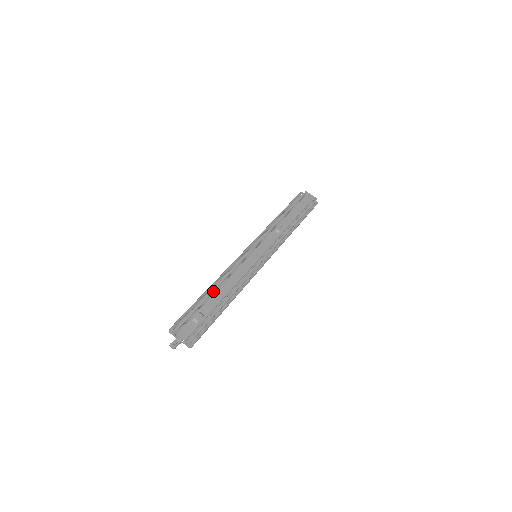
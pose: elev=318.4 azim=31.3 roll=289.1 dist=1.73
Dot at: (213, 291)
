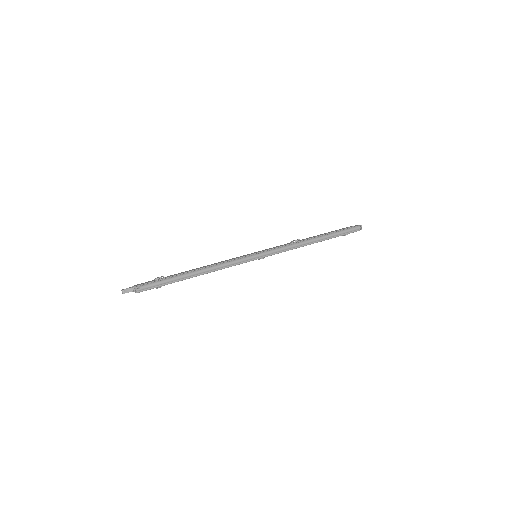
Dot at: occluded
